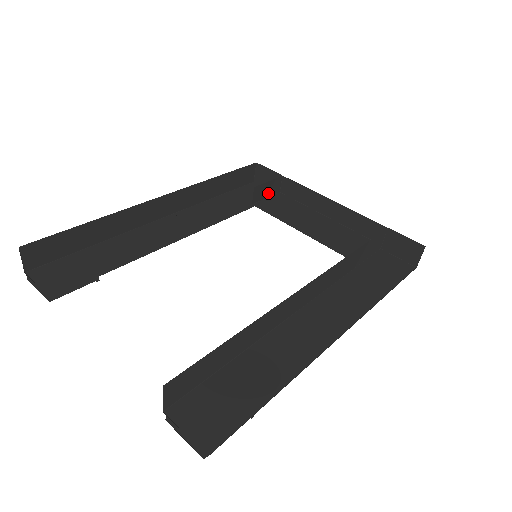
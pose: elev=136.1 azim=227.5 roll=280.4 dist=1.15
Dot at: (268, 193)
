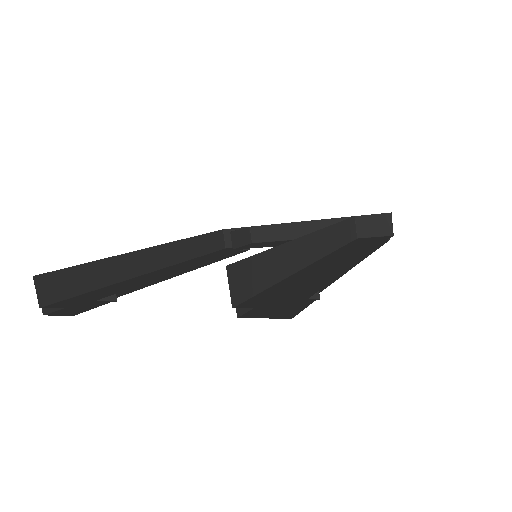
Dot at: (243, 242)
